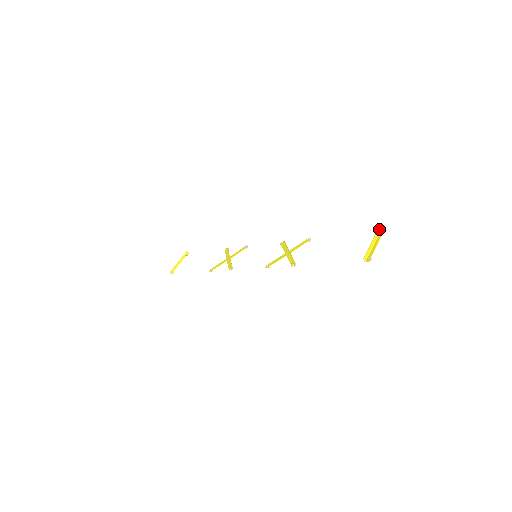
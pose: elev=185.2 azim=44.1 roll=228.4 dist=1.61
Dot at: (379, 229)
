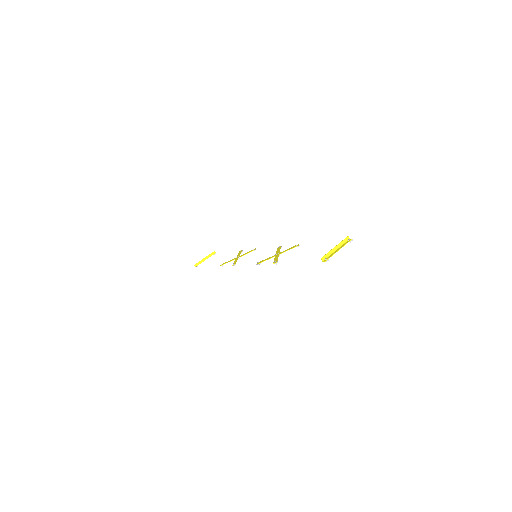
Dot at: (347, 238)
